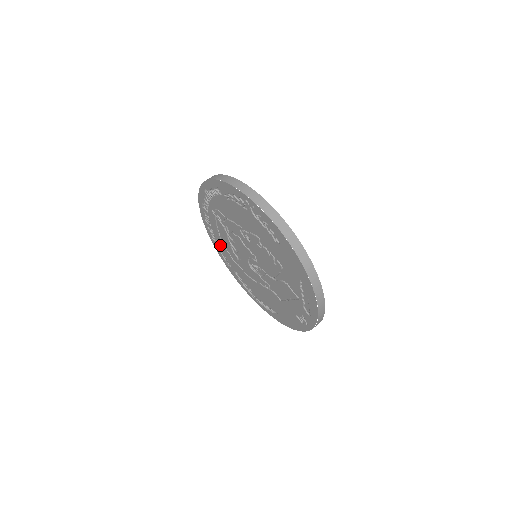
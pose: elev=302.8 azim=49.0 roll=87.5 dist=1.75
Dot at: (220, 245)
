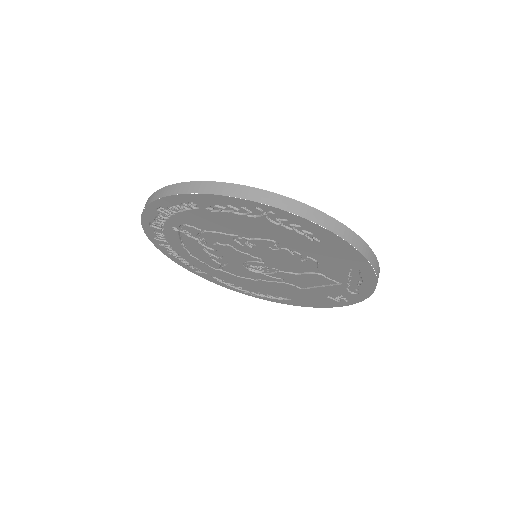
Dot at: (185, 257)
